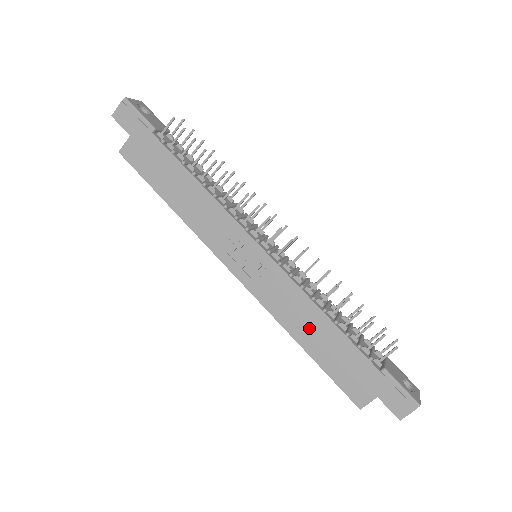
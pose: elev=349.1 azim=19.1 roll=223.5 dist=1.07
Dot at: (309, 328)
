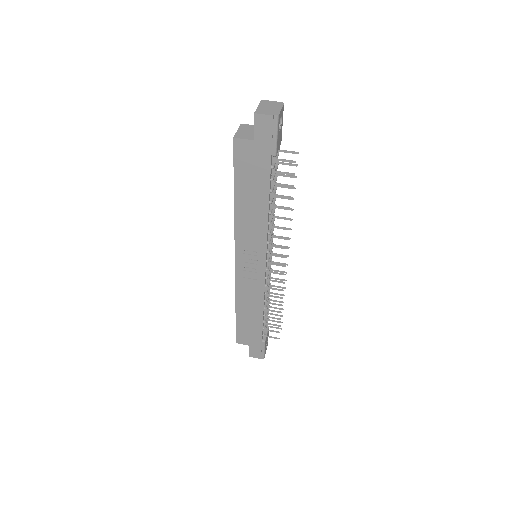
Dot at: (249, 308)
